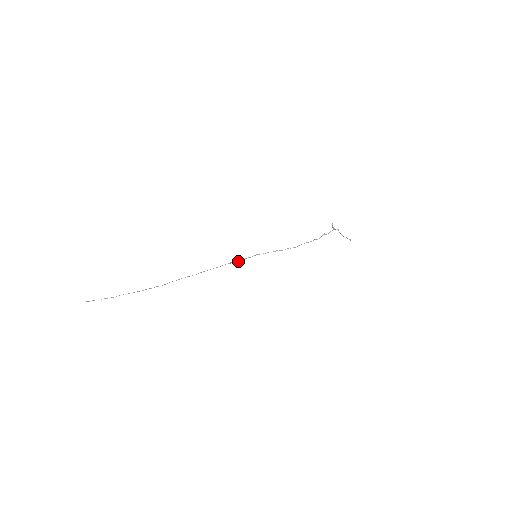
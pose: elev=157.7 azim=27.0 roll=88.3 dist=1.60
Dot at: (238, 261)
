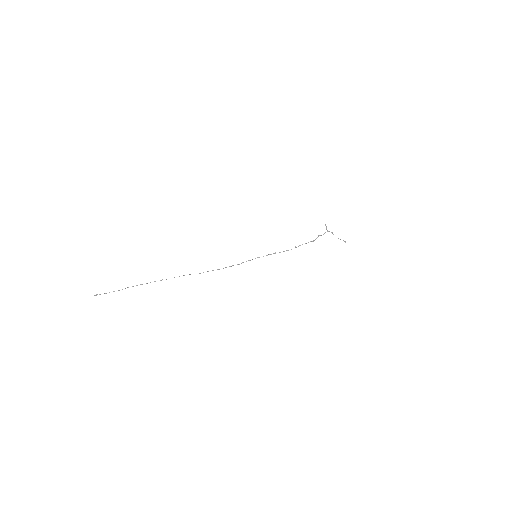
Dot at: occluded
